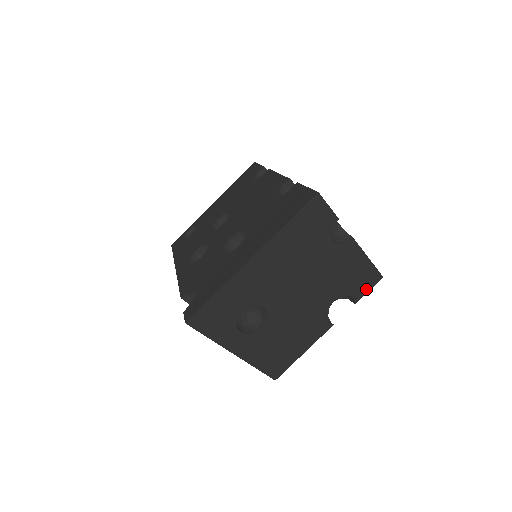
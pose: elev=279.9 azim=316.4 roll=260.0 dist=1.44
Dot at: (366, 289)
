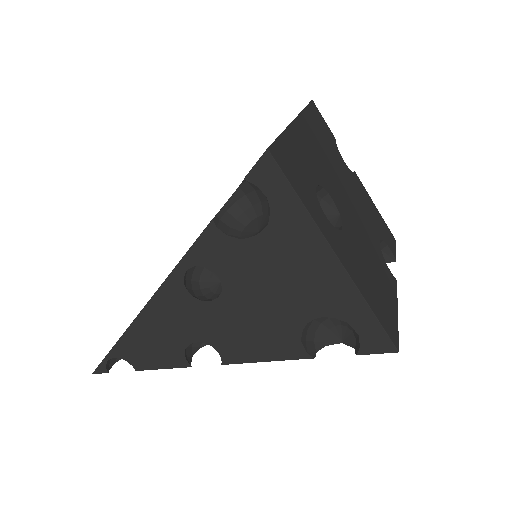
Dot at: (393, 246)
